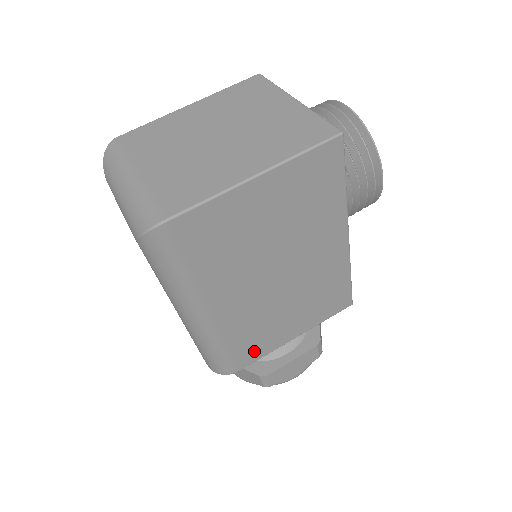
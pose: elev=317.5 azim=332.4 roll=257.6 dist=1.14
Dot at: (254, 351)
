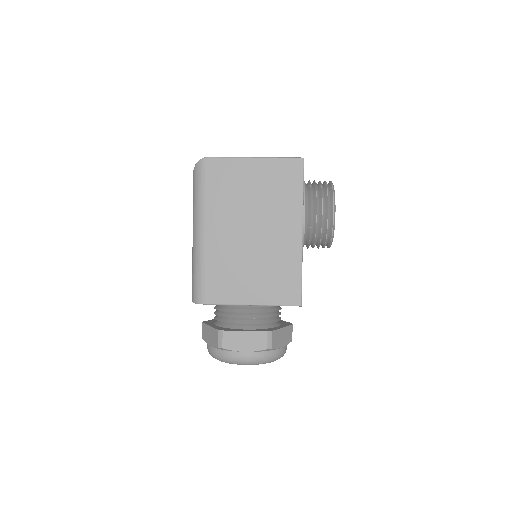
Dot at: (221, 292)
